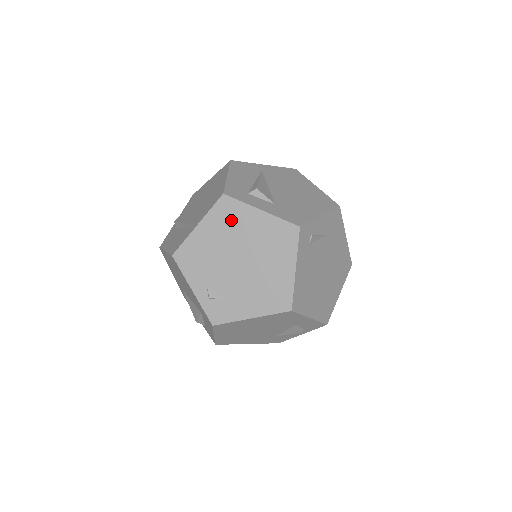
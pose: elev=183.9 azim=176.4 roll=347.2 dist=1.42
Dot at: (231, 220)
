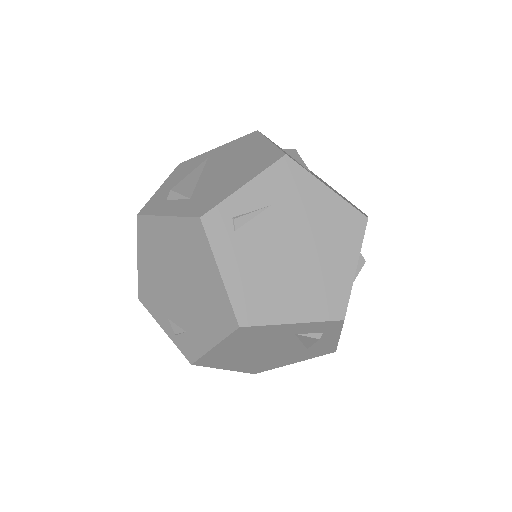
Dot at: (153, 240)
